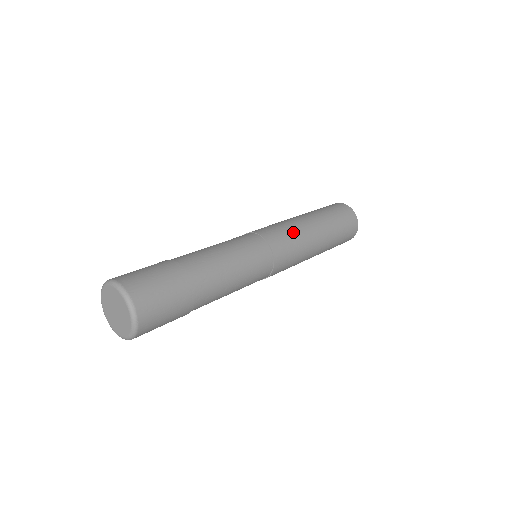
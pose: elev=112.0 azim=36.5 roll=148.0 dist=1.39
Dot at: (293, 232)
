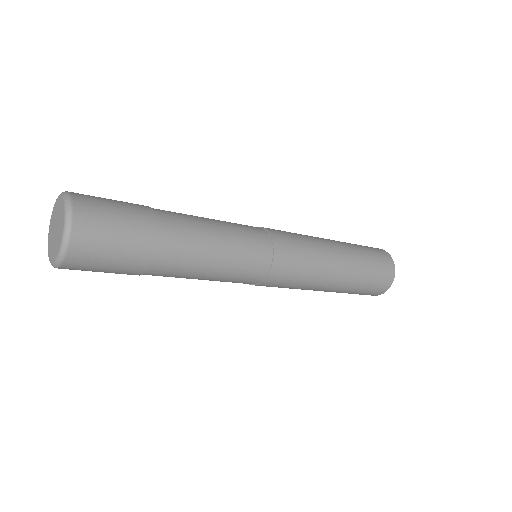
Dot at: (310, 263)
